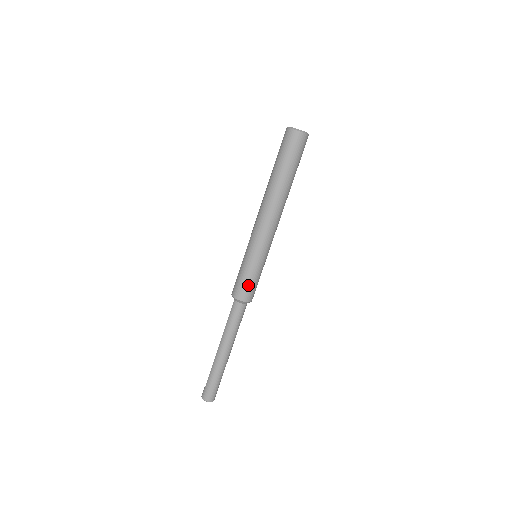
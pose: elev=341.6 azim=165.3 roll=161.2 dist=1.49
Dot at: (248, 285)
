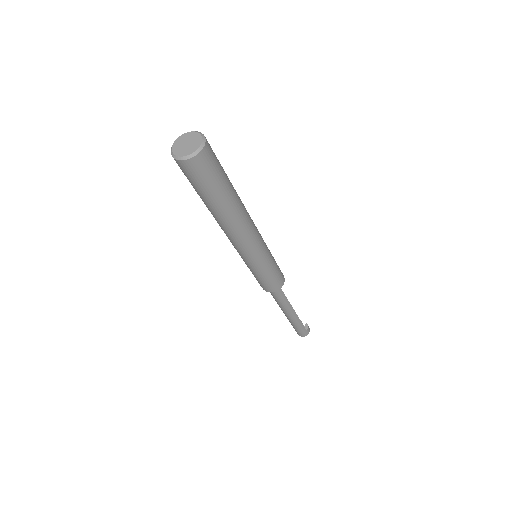
Dot at: (259, 282)
